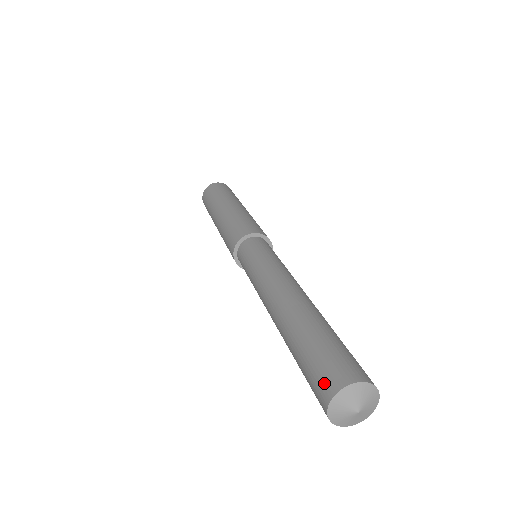
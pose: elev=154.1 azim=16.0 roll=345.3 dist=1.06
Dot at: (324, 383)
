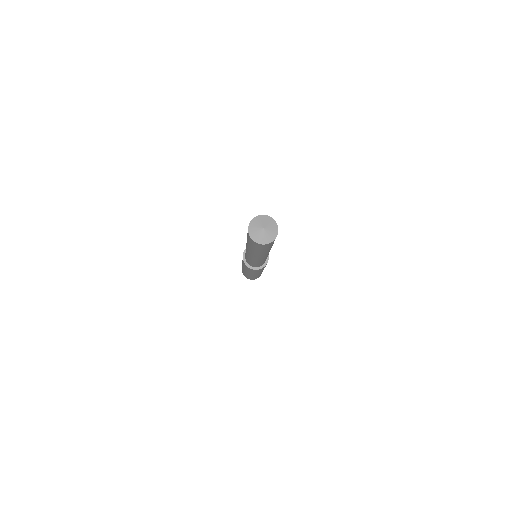
Dot at: (248, 235)
